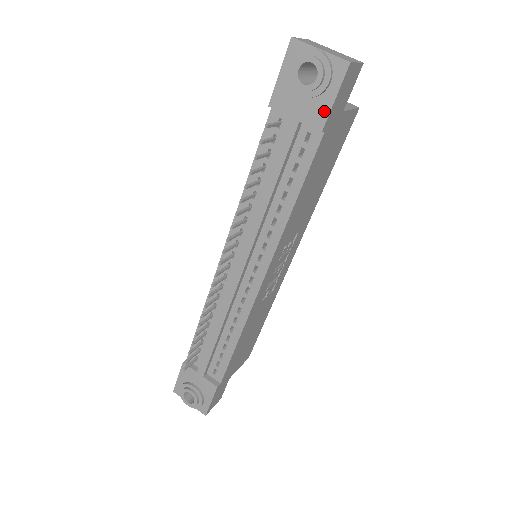
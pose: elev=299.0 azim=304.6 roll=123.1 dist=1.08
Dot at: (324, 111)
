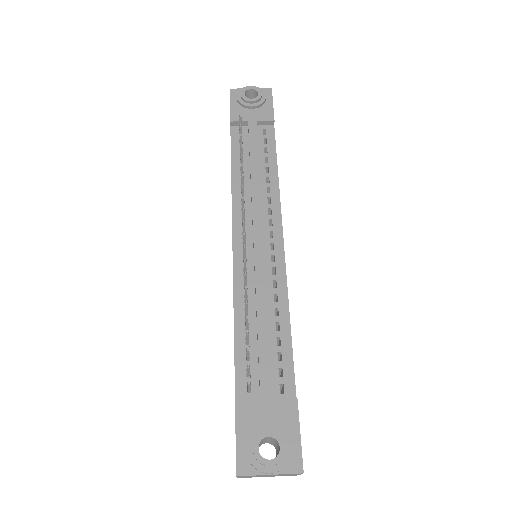
Dot at: (270, 111)
